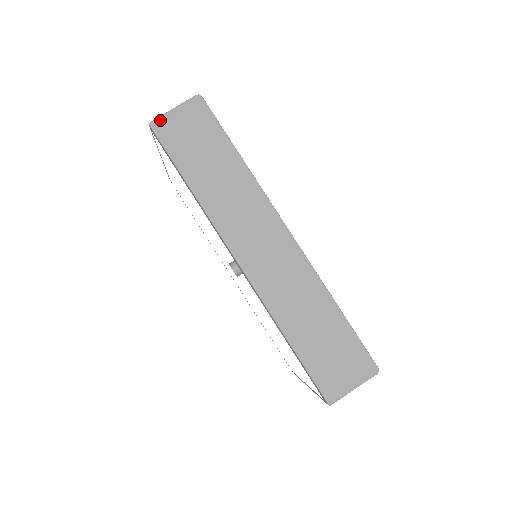
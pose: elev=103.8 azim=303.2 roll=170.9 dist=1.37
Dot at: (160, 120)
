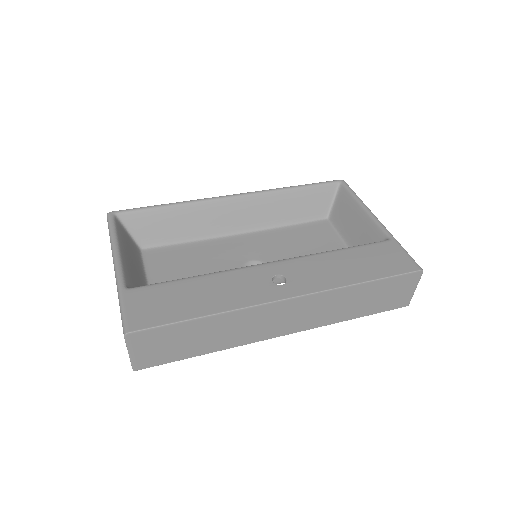
Dot at: (135, 364)
